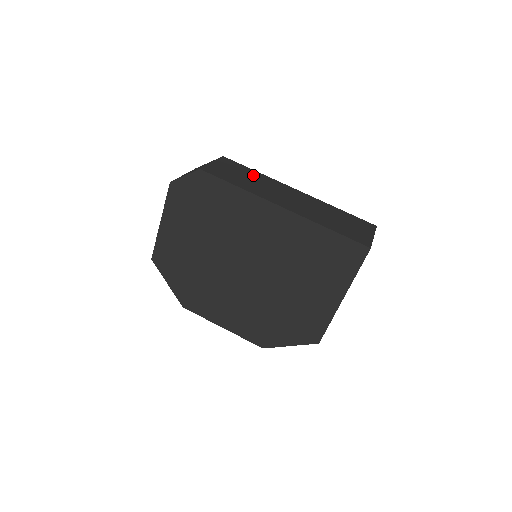
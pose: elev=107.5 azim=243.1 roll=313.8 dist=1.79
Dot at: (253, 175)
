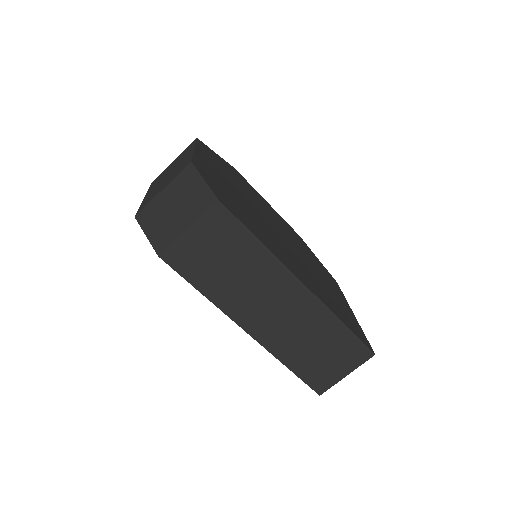
Dot at: (245, 255)
